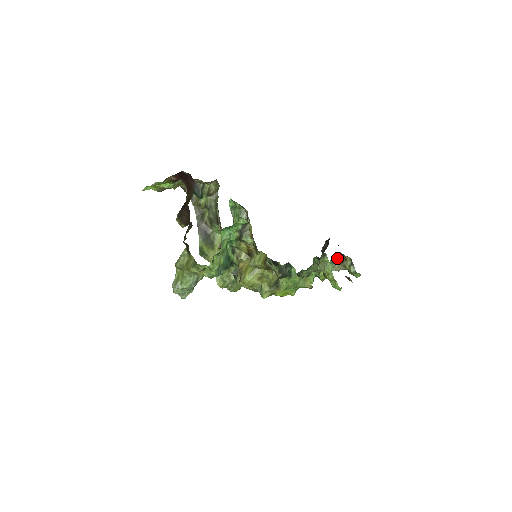
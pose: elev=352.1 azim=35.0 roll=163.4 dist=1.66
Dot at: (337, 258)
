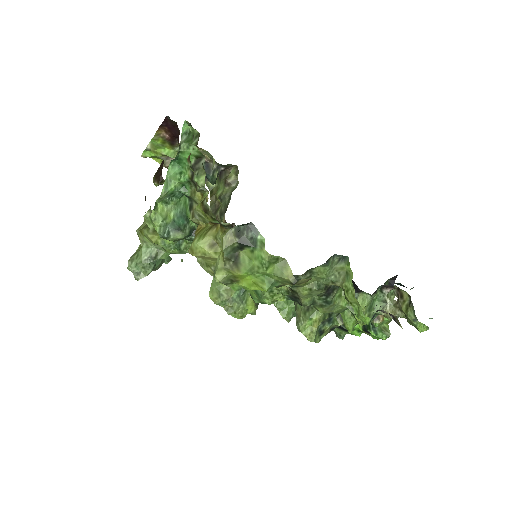
Dot at: (391, 296)
